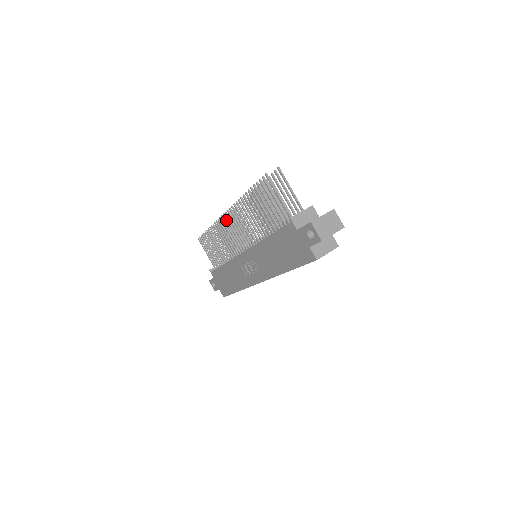
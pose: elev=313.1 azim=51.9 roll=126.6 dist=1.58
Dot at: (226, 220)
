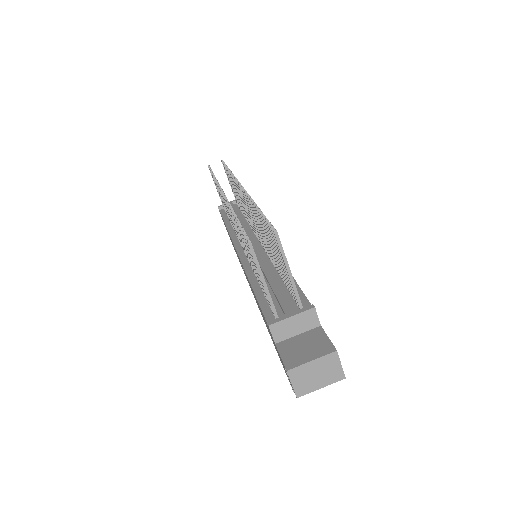
Dot at: occluded
